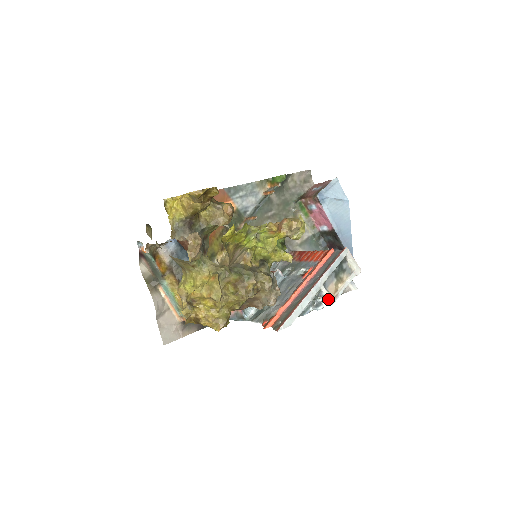
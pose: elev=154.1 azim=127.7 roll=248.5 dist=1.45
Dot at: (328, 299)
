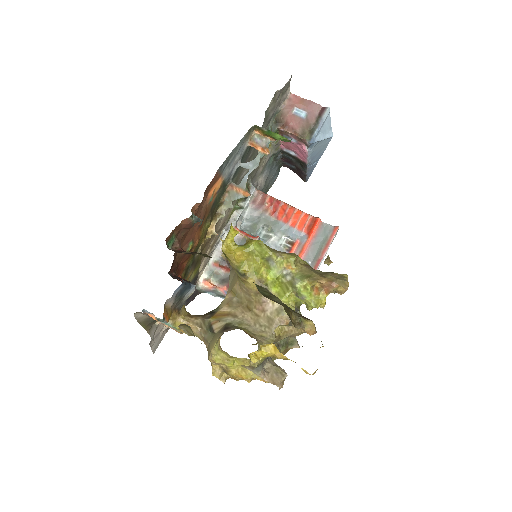
Dot at: occluded
